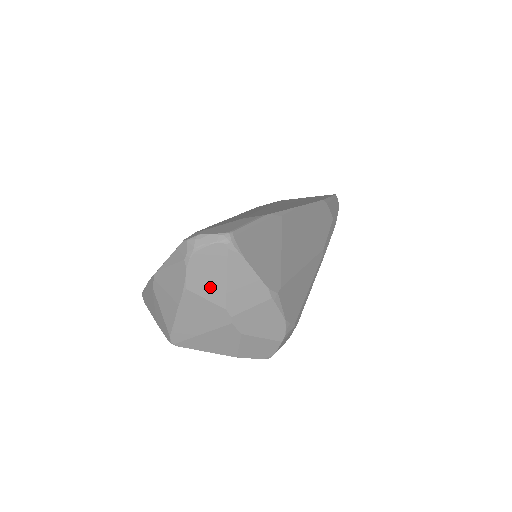
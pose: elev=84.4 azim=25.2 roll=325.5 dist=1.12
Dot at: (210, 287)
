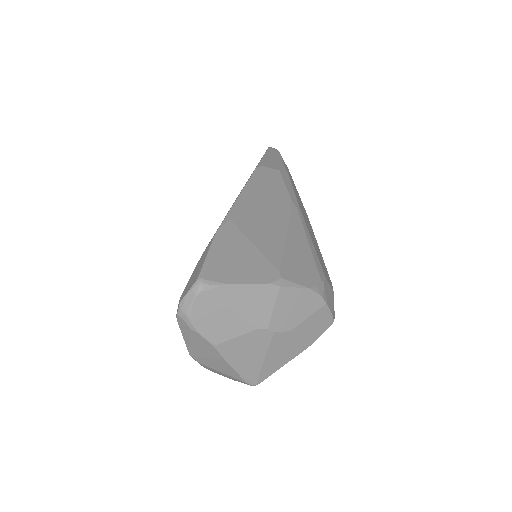
Dot at: (229, 327)
